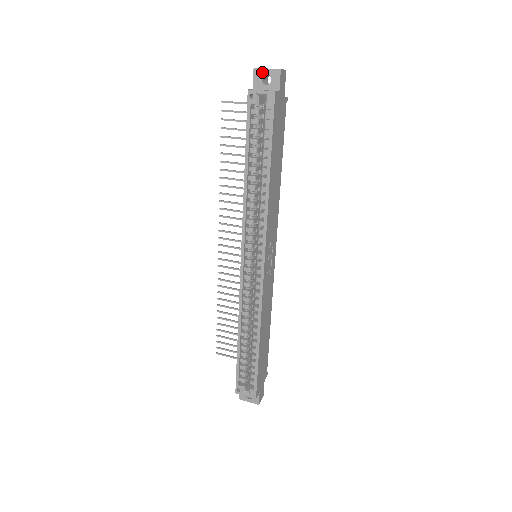
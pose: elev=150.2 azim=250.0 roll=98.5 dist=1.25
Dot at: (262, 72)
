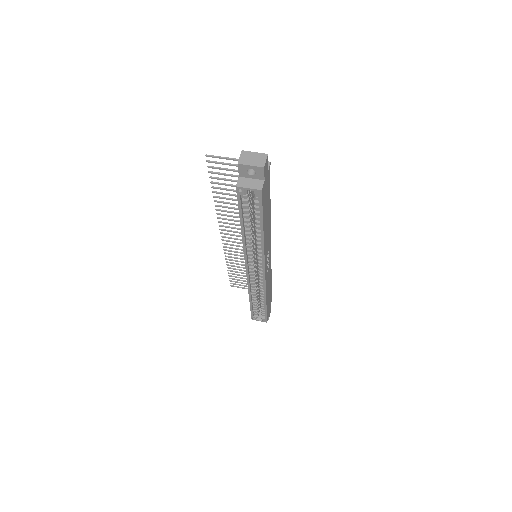
Dot at: (246, 167)
